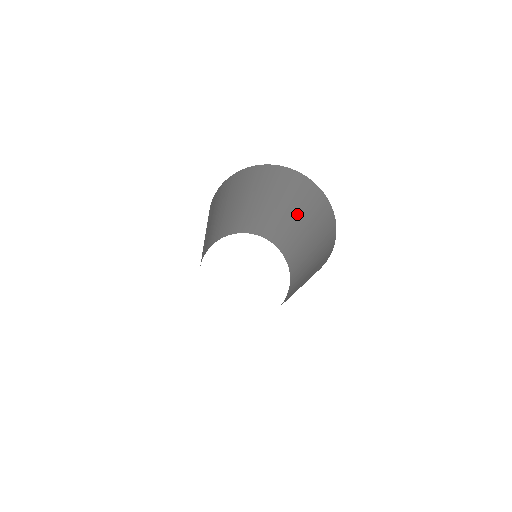
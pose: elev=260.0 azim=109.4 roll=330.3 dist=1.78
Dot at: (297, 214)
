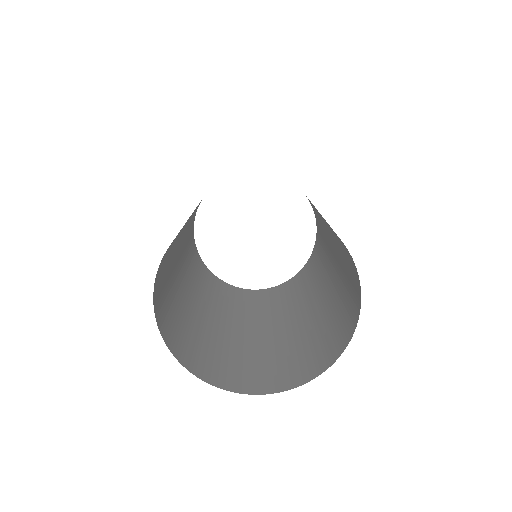
Dot at: occluded
